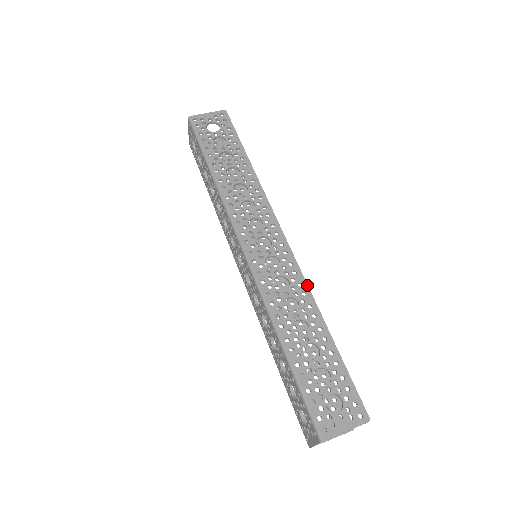
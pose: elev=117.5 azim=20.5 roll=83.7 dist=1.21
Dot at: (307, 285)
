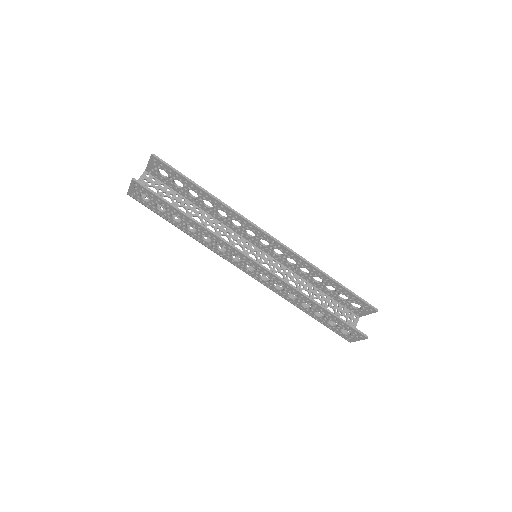
Dot at: (292, 287)
